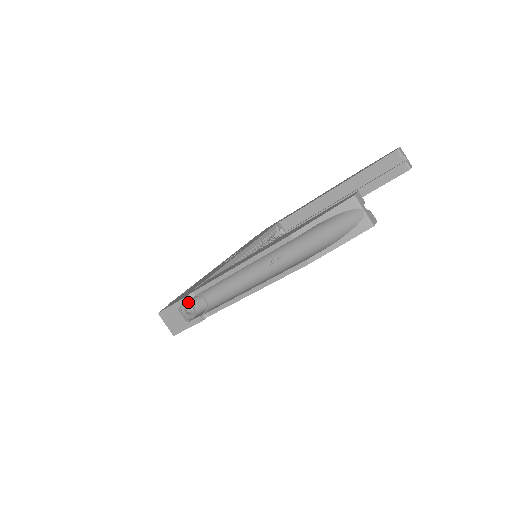
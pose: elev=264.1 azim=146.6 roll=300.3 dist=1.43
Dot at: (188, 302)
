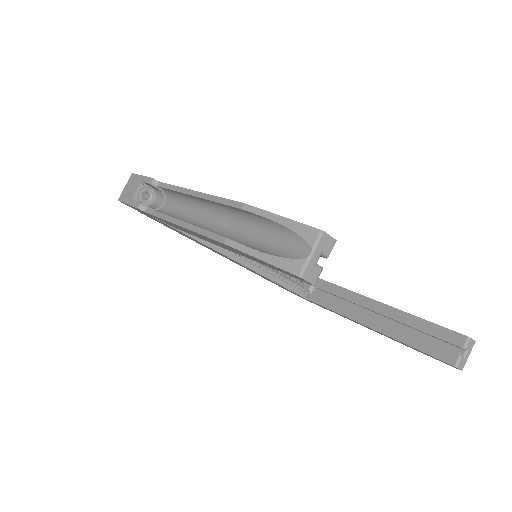
Dot at: (155, 191)
